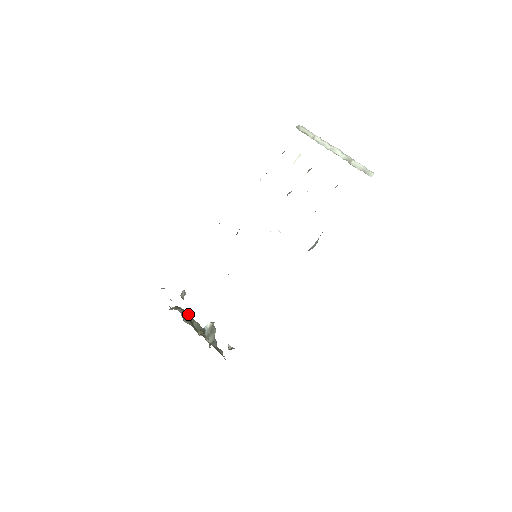
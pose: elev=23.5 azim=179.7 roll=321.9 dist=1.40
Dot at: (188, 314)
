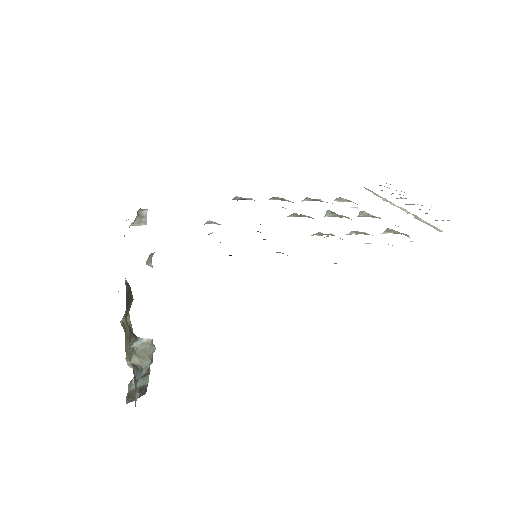
Dot at: occluded
